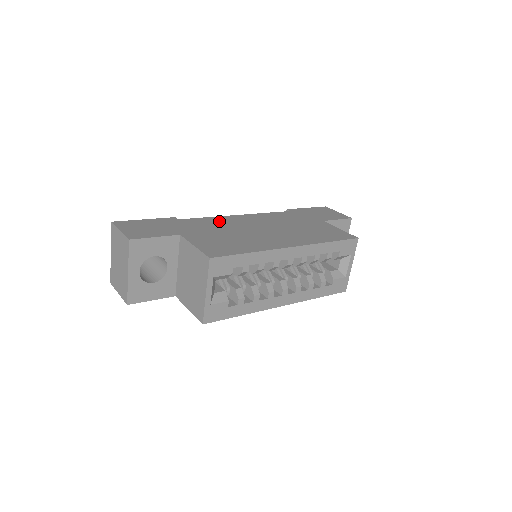
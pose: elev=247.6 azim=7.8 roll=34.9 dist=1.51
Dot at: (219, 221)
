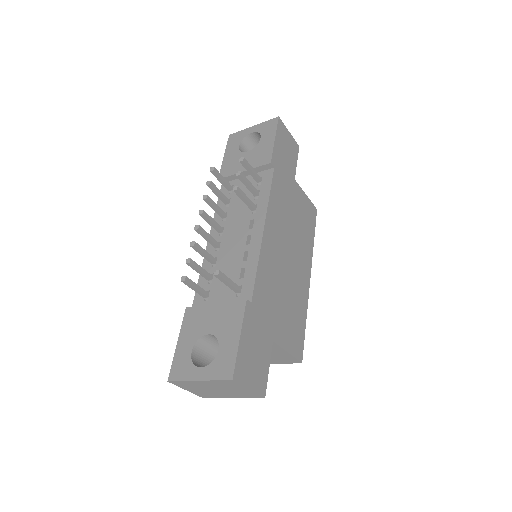
Dot at: (267, 270)
